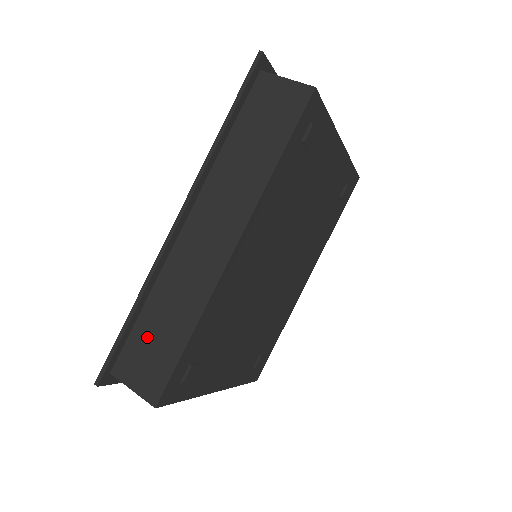
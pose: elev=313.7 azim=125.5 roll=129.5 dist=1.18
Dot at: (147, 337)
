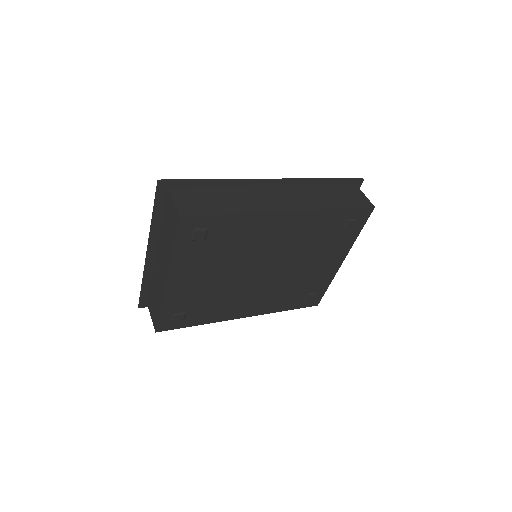
Dot at: (207, 195)
